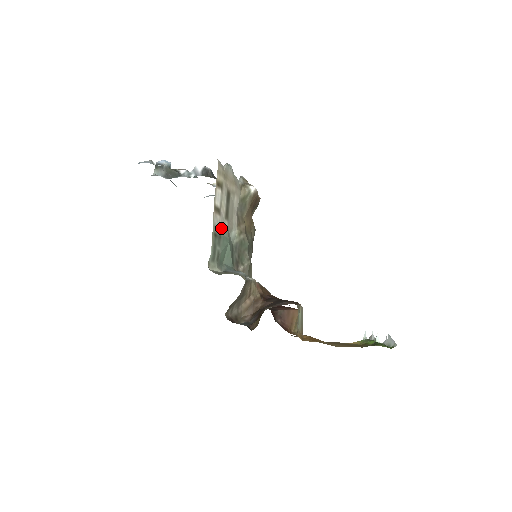
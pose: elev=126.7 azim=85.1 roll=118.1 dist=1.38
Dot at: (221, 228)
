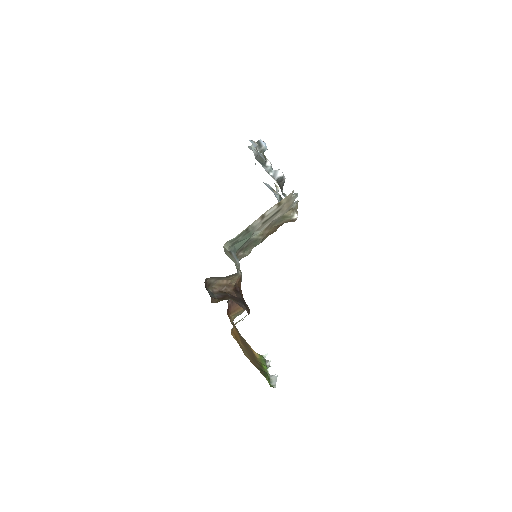
Dot at: (254, 227)
